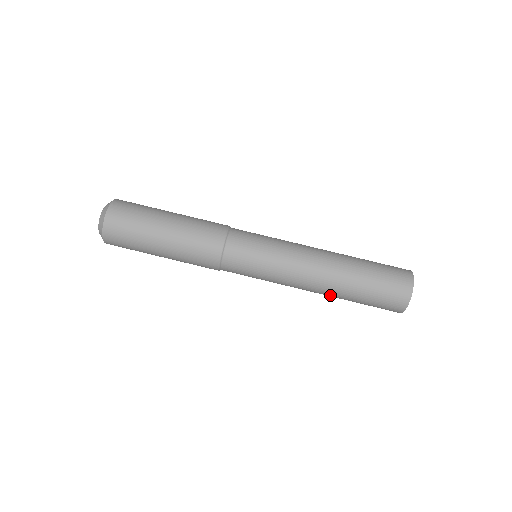
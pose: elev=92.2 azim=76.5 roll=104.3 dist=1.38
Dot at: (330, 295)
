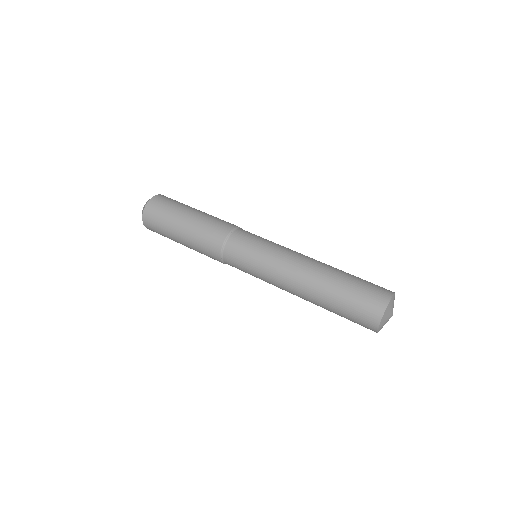
Dot at: (312, 302)
